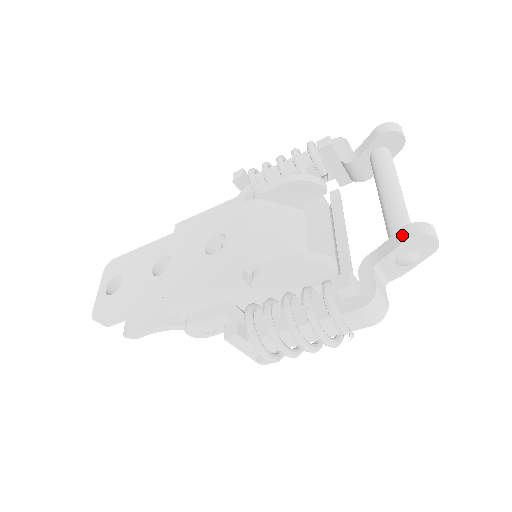
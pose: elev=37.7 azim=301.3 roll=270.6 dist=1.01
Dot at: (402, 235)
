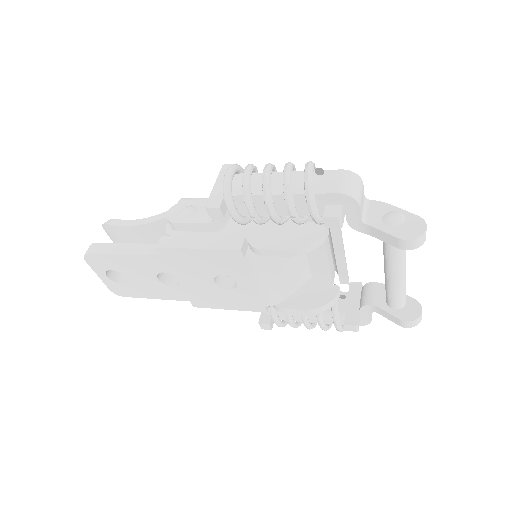
Dot at: (399, 323)
